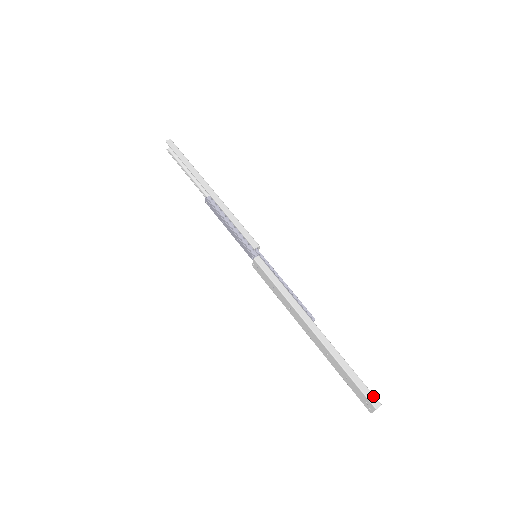
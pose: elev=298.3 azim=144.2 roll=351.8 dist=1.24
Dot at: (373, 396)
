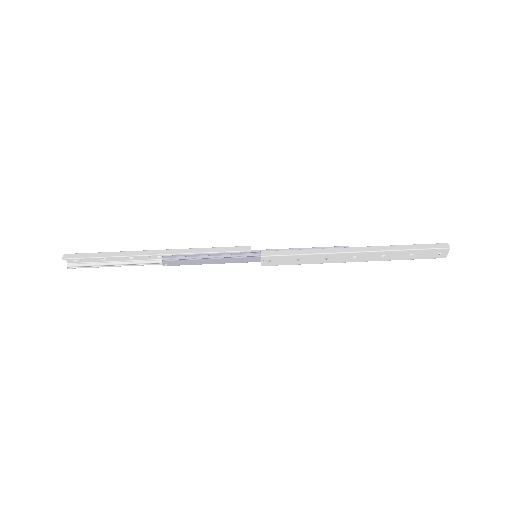
Dot at: (438, 244)
